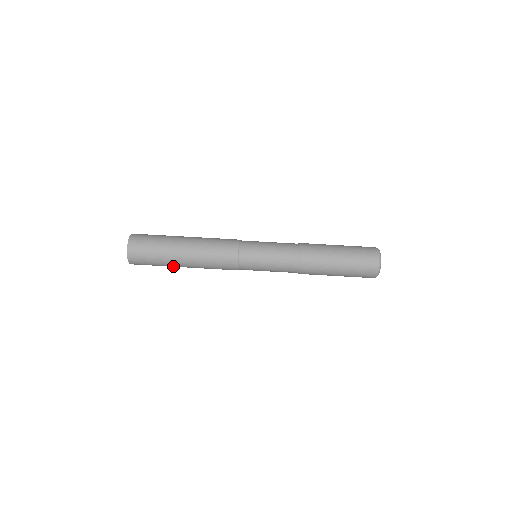
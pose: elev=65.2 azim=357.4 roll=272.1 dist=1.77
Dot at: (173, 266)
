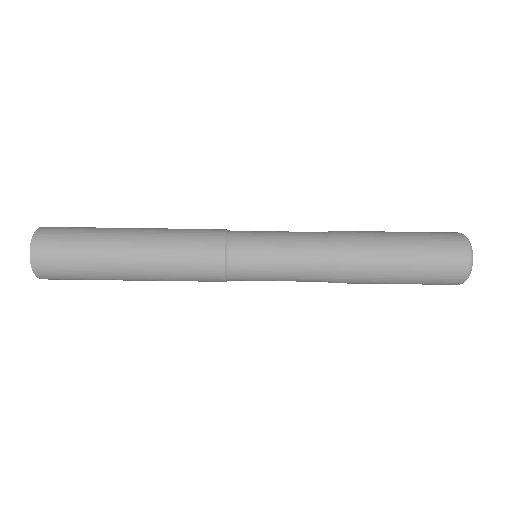
Dot at: (114, 279)
